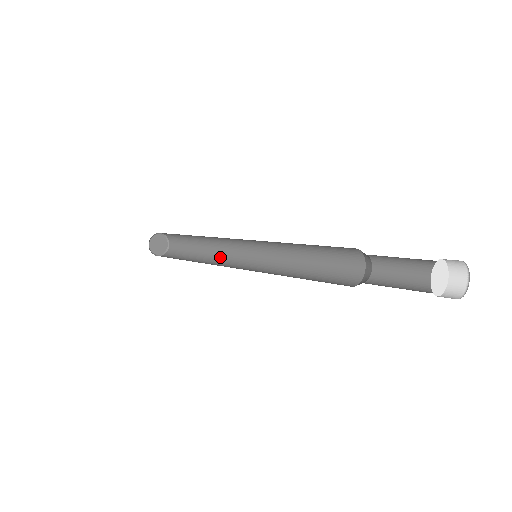
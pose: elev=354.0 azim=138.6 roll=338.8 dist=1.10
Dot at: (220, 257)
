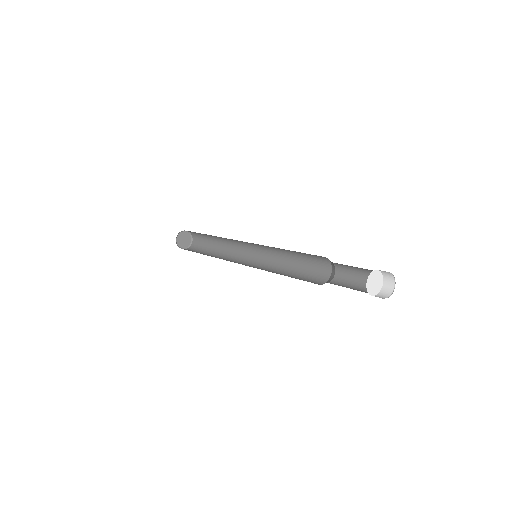
Dot at: (226, 258)
